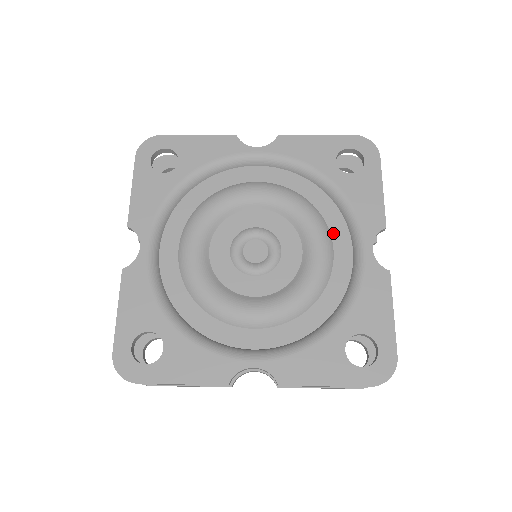
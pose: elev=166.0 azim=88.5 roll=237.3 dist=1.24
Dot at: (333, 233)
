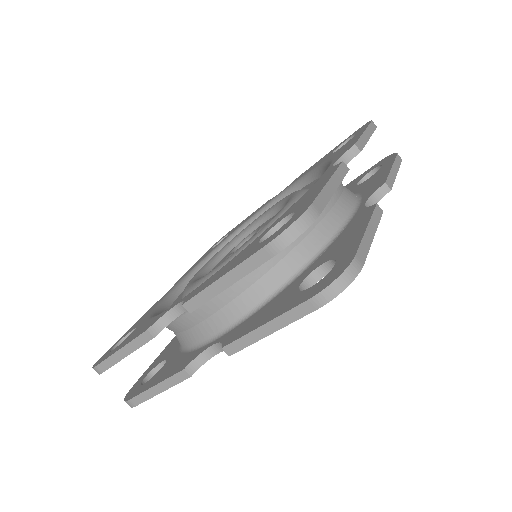
Dot at: occluded
